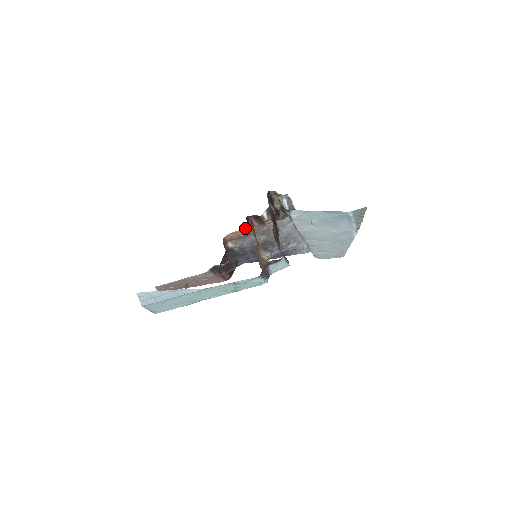
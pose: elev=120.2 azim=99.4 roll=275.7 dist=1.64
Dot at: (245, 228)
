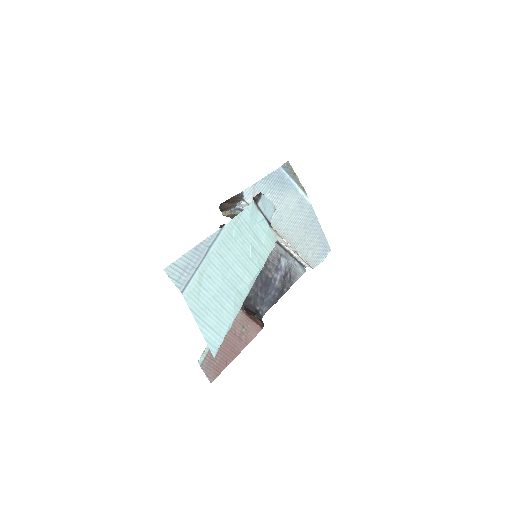
Dot at: occluded
